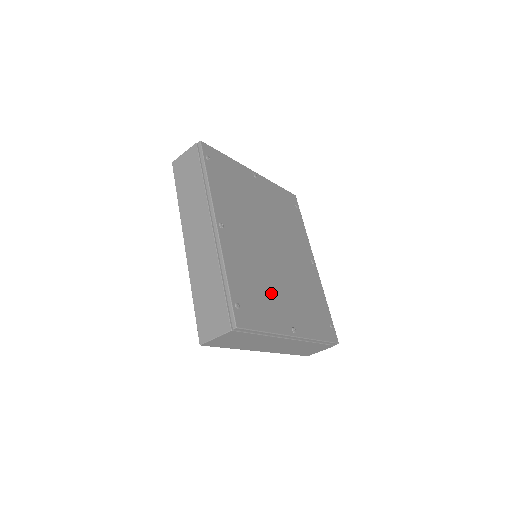
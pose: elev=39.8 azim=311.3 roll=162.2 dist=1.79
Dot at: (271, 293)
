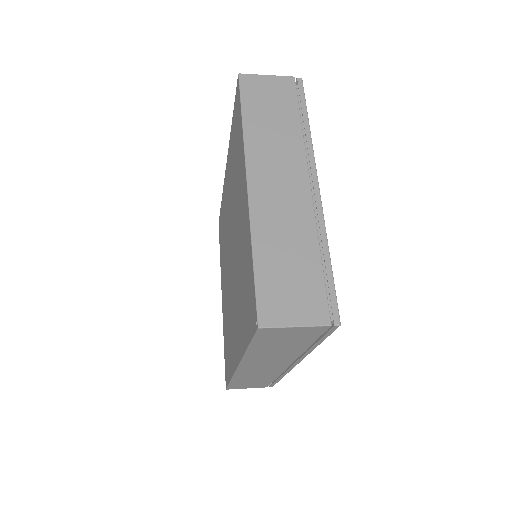
Dot at: occluded
